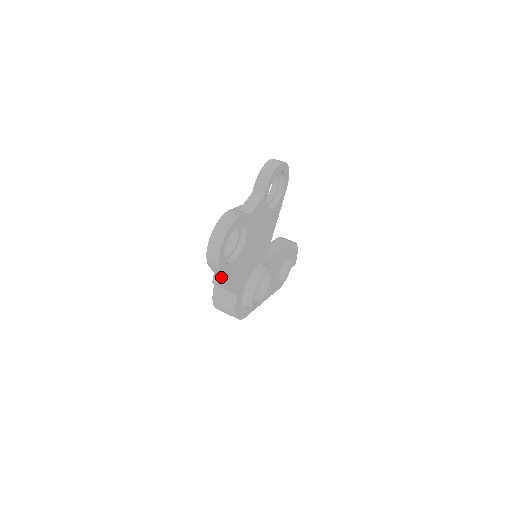
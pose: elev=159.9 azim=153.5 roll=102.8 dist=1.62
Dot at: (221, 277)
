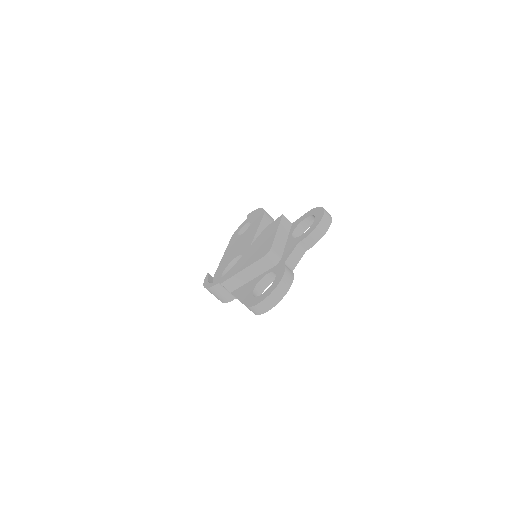
Dot at: occluded
